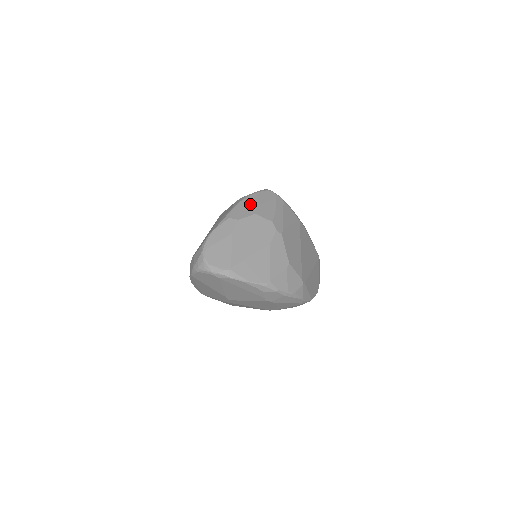
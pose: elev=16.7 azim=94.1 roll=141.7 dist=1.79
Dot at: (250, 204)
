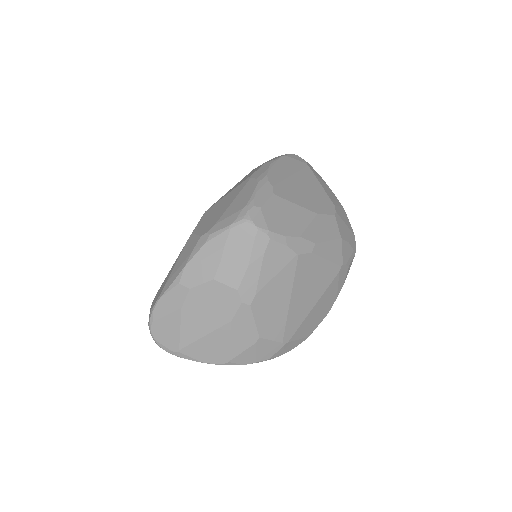
Dot at: (211, 257)
